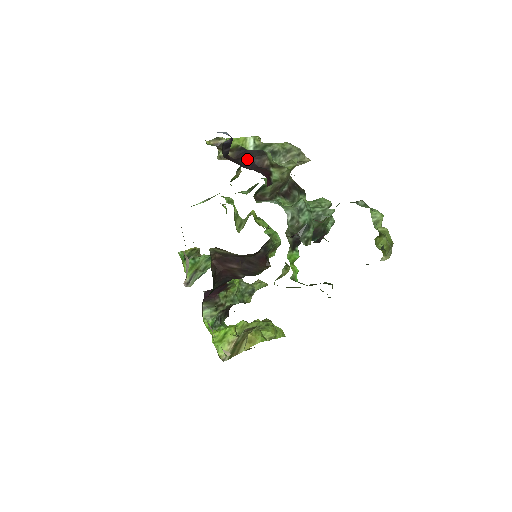
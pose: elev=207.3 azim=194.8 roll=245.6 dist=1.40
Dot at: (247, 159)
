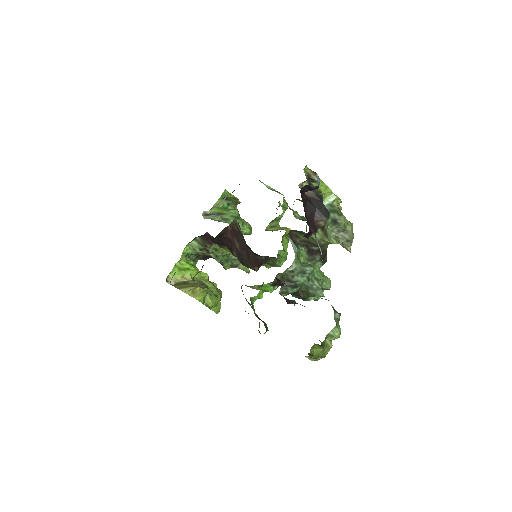
Dot at: (314, 207)
